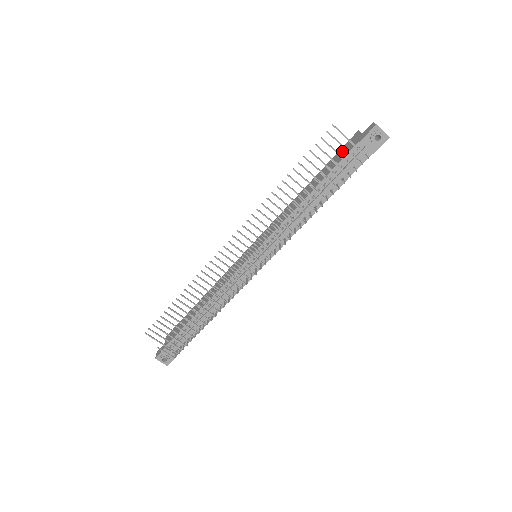
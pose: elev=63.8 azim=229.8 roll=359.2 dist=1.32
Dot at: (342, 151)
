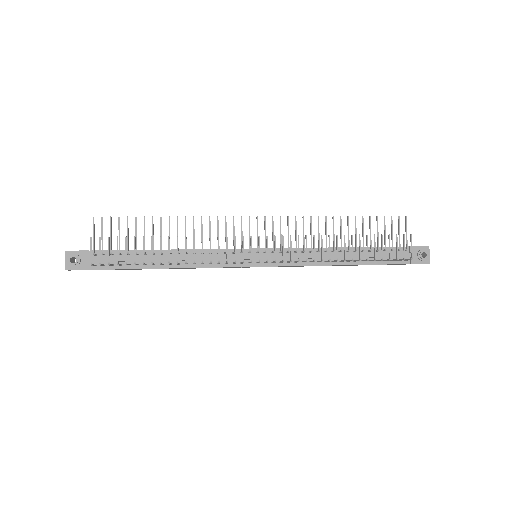
Dot at: occluded
